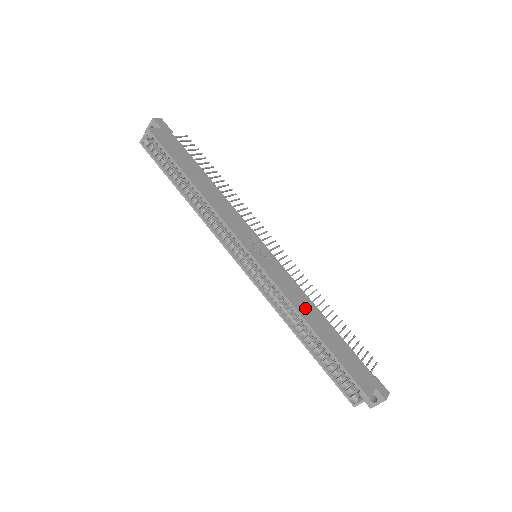
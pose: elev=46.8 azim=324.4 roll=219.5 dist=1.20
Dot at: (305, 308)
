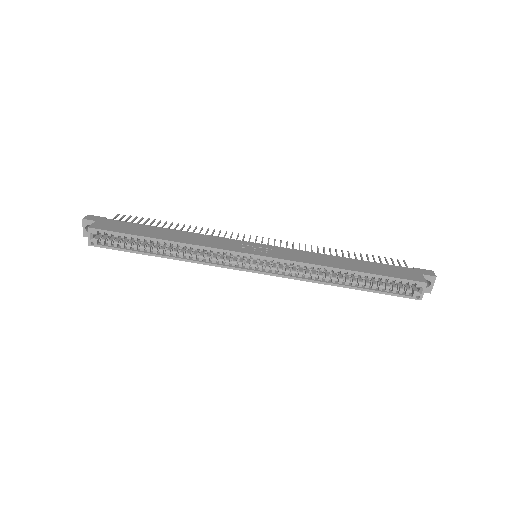
Dot at: (326, 261)
